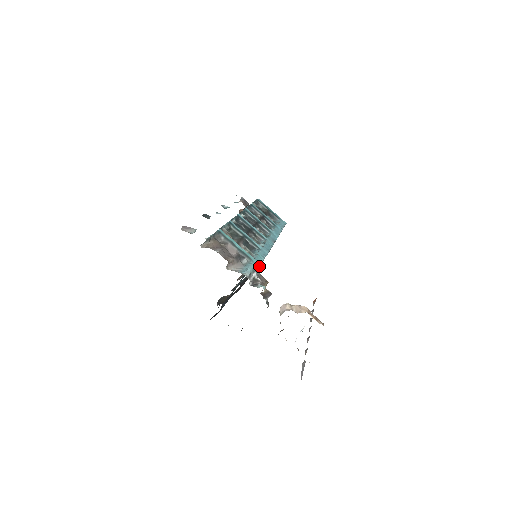
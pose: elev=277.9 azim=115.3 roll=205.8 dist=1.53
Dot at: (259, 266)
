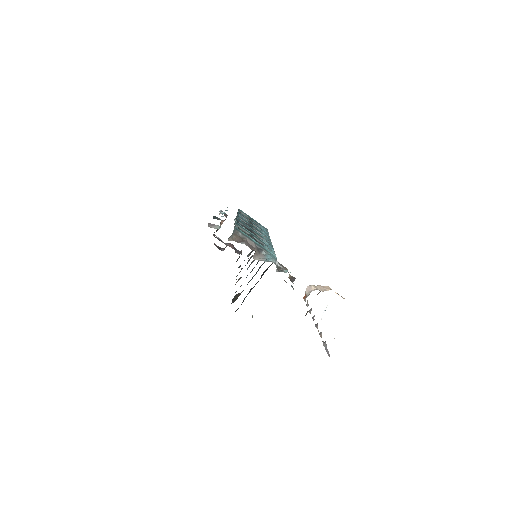
Dot at: (276, 257)
